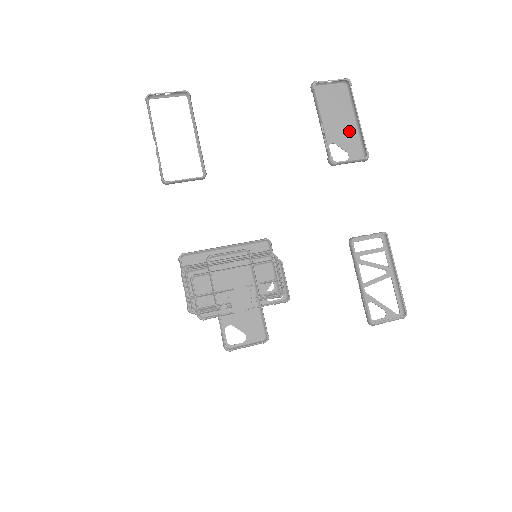
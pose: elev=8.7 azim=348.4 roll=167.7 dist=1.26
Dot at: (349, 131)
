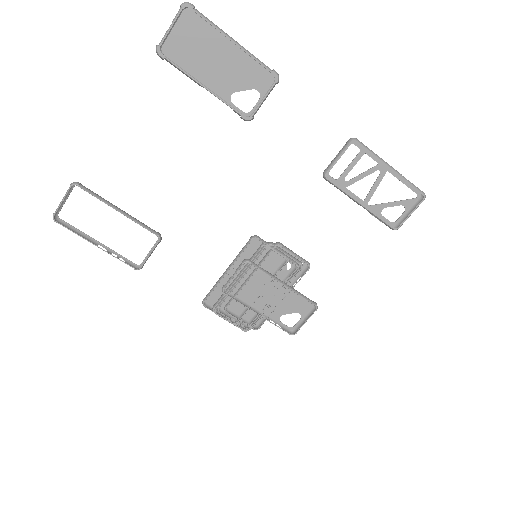
Dot at: (236, 63)
